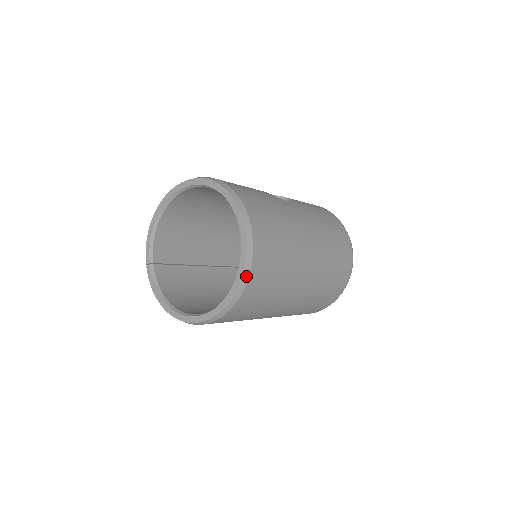
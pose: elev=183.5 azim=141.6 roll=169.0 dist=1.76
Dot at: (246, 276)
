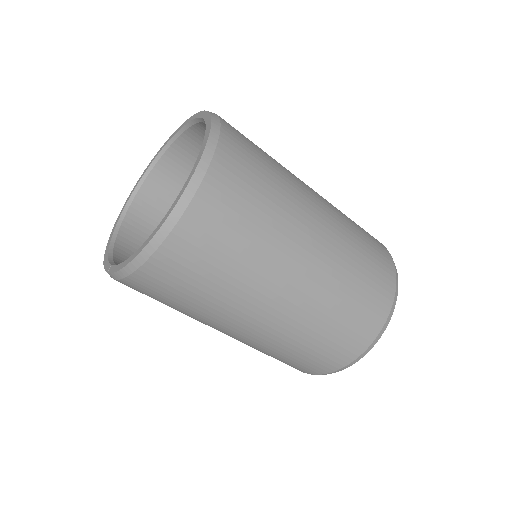
Dot at: (215, 117)
